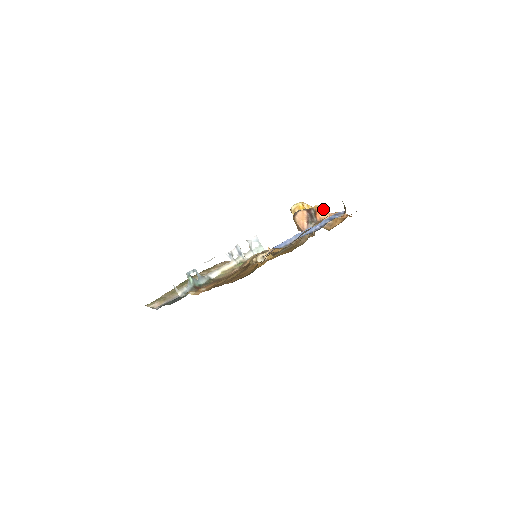
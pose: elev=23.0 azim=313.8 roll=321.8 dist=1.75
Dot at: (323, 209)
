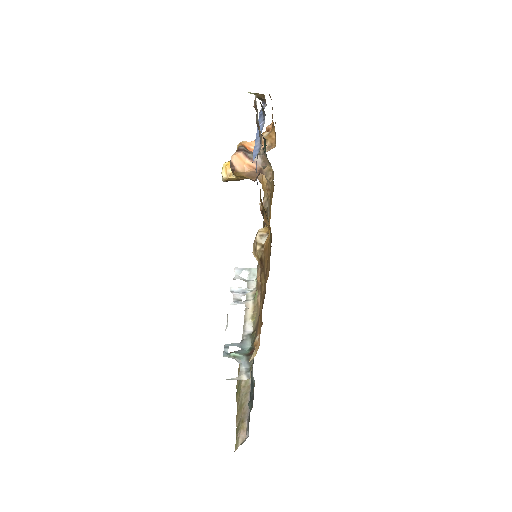
Dot at: (247, 142)
